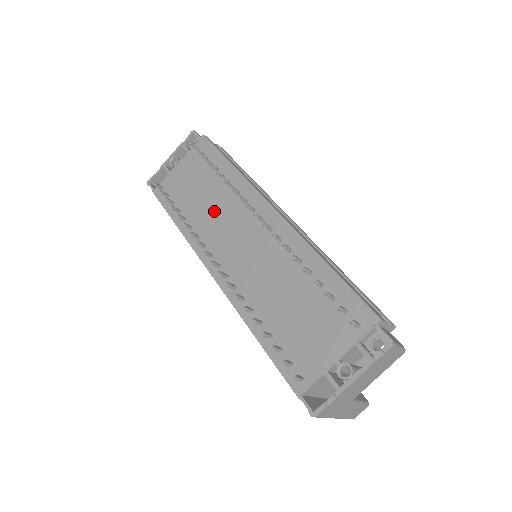
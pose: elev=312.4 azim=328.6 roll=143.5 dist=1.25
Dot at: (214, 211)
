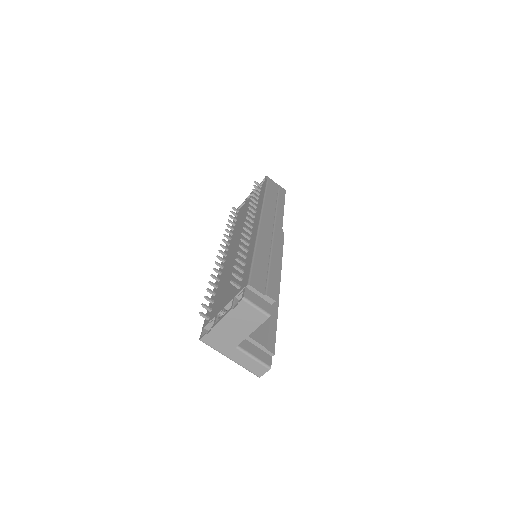
Dot at: (244, 223)
